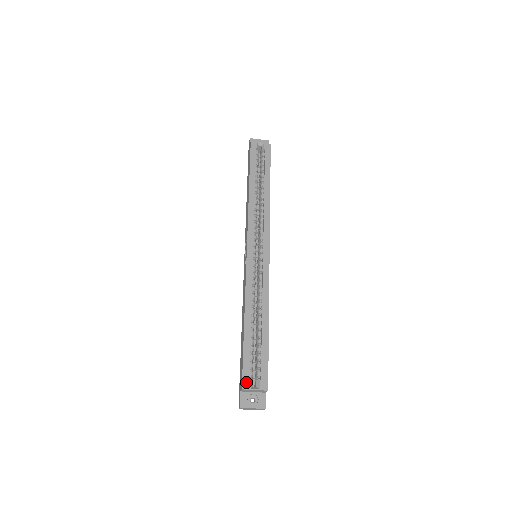
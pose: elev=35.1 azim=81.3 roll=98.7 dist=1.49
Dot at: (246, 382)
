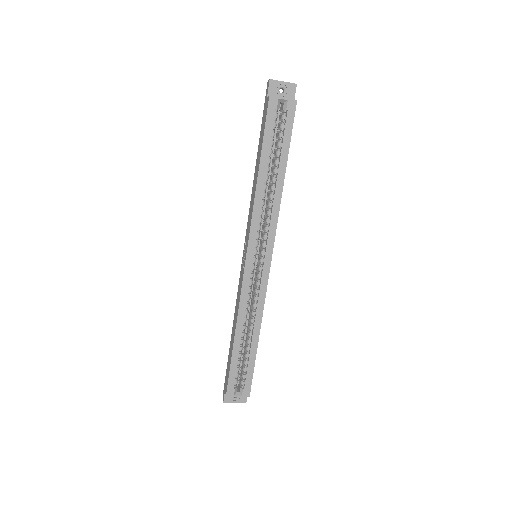
Dot at: (230, 391)
